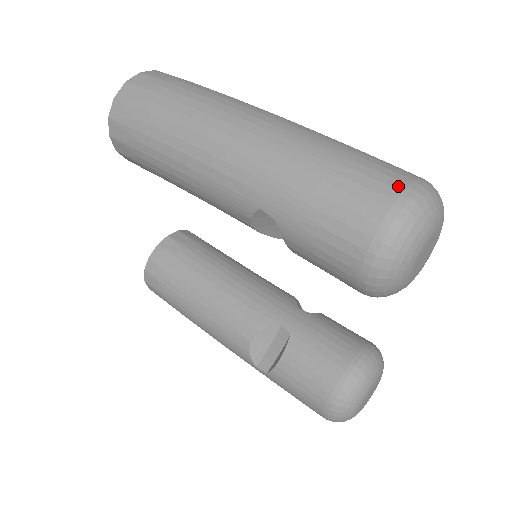
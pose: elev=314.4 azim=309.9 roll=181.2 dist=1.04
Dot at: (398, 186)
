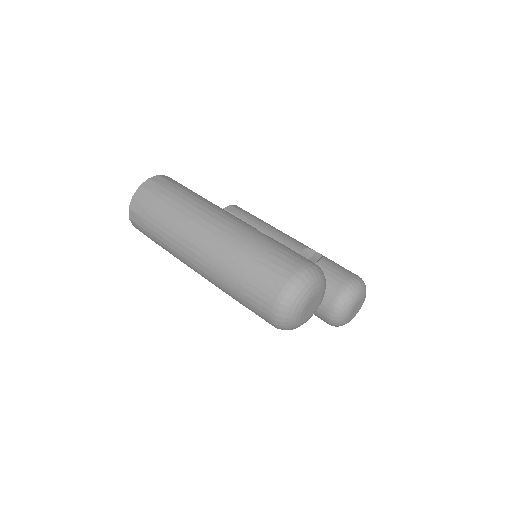
Dot at: (274, 296)
